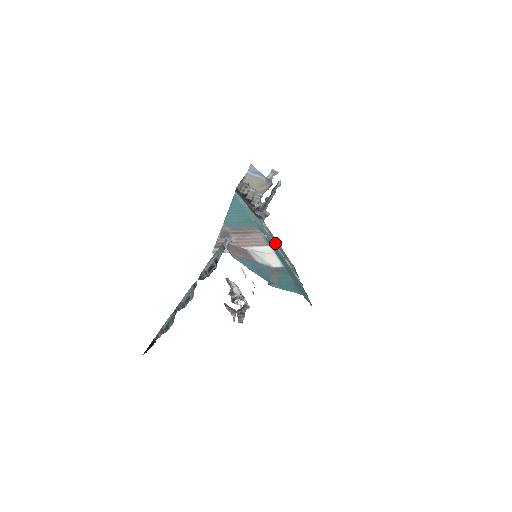
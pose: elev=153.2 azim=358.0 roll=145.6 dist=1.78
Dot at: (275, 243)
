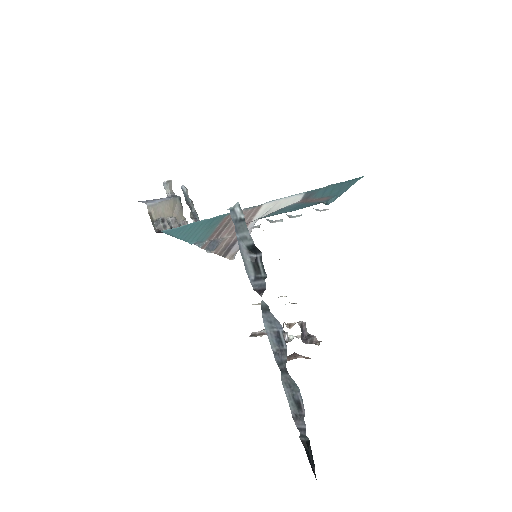
Dot at: (254, 226)
